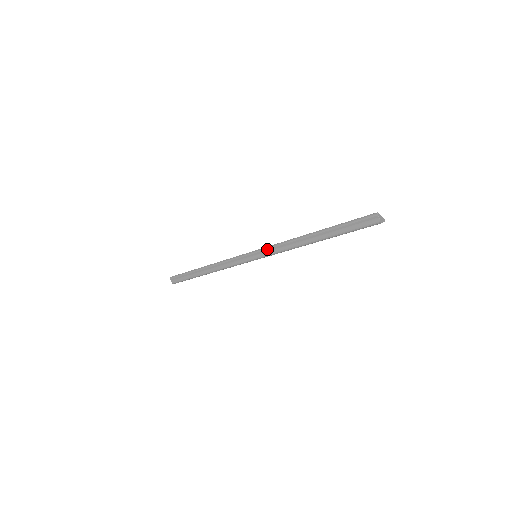
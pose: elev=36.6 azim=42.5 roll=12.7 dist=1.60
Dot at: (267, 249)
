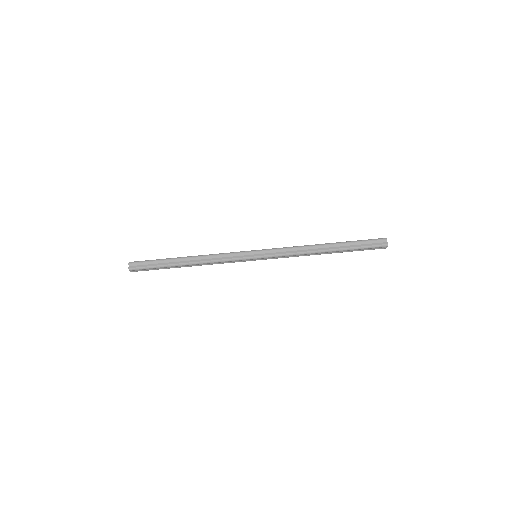
Dot at: (274, 250)
